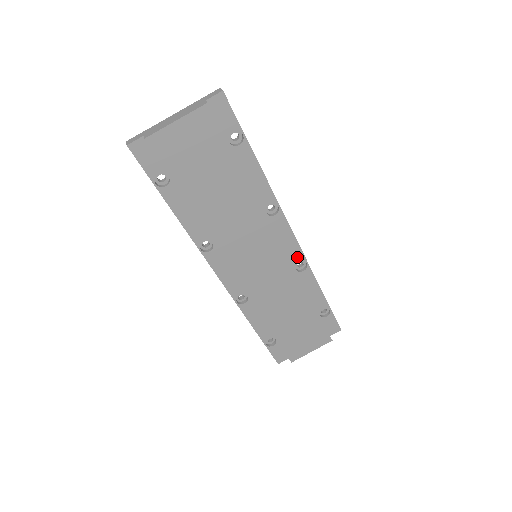
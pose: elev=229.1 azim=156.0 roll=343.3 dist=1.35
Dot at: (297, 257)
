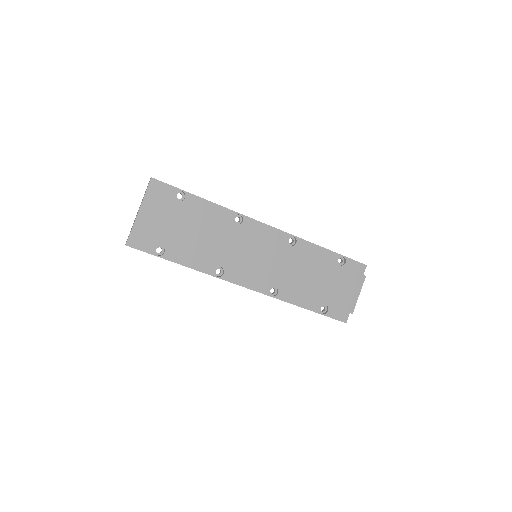
Dot at: (283, 237)
